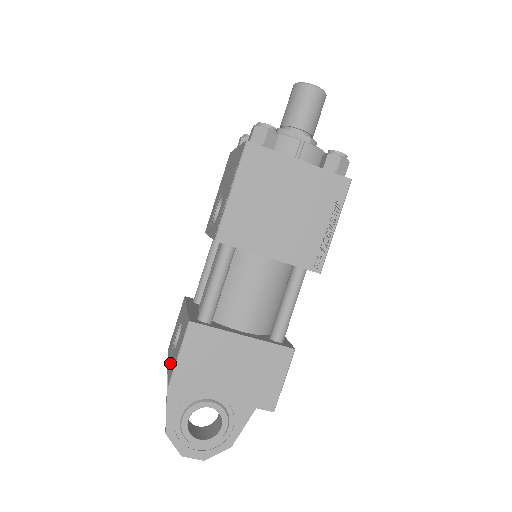
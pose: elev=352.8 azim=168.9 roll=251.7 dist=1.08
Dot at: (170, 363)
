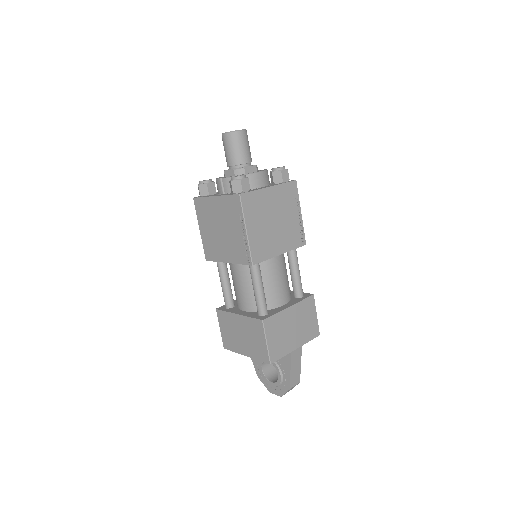
Dot at: occluded
